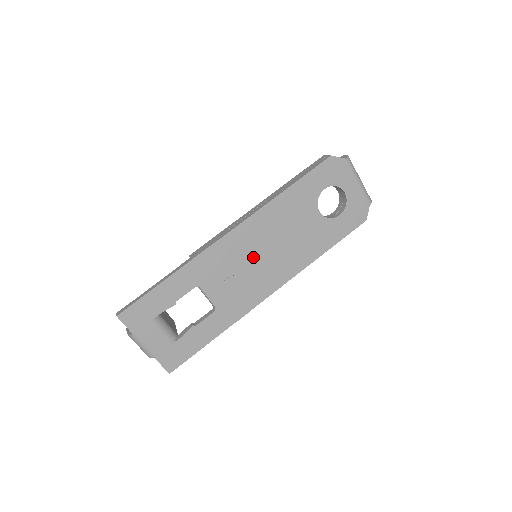
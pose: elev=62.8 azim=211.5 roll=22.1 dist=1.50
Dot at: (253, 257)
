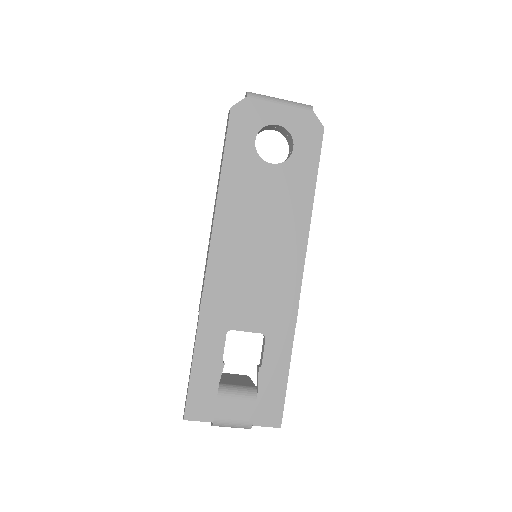
Dot at: (251, 260)
